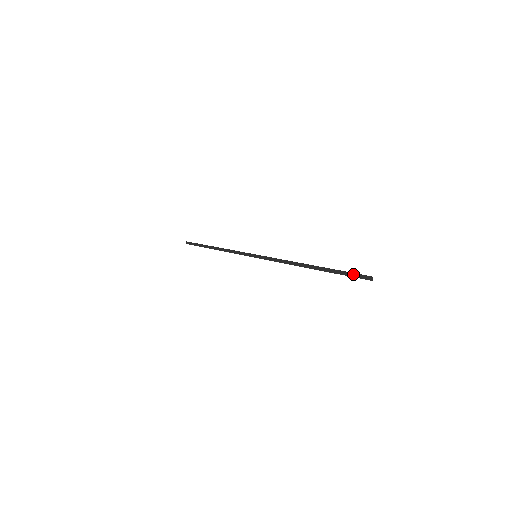
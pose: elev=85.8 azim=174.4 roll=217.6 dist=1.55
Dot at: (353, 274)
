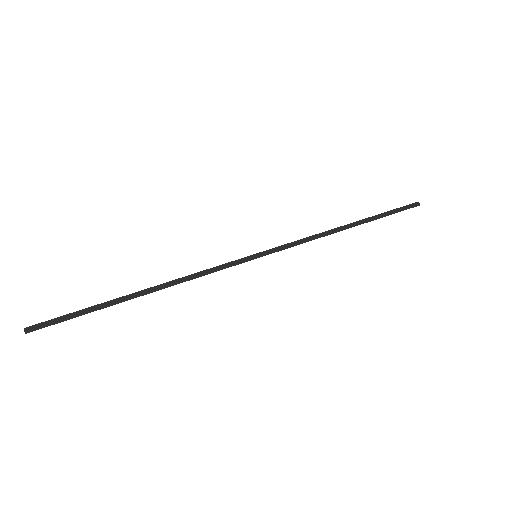
Dot at: (401, 207)
